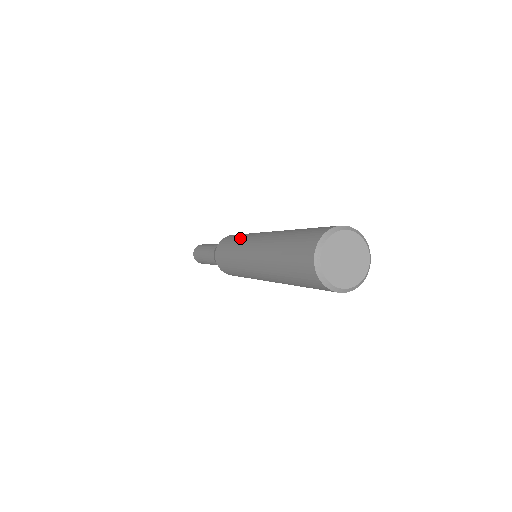
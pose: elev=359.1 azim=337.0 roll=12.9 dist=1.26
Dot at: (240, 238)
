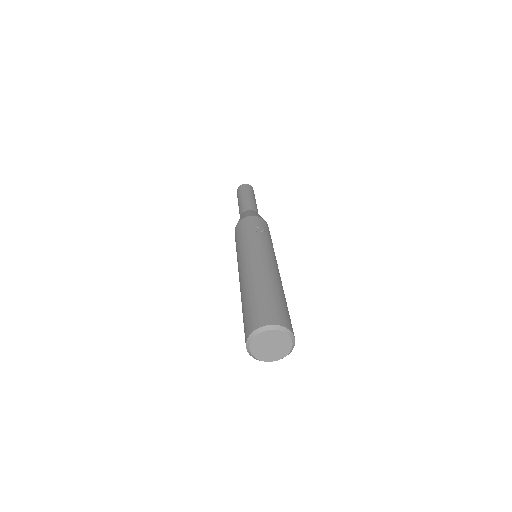
Dot at: (244, 241)
